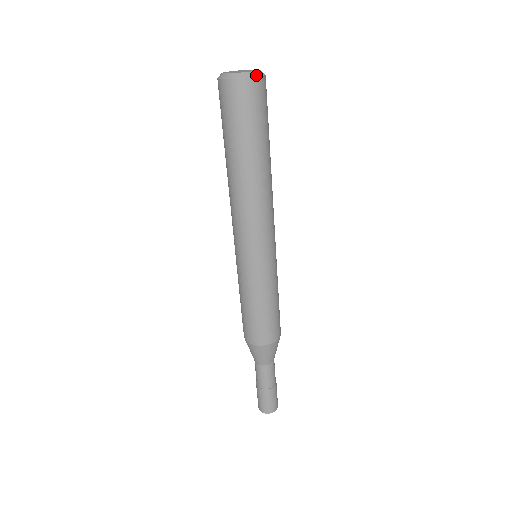
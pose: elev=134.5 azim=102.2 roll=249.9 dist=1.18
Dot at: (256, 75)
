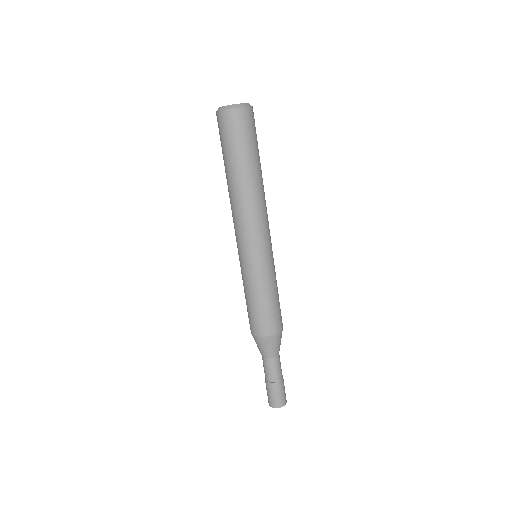
Dot at: (245, 106)
